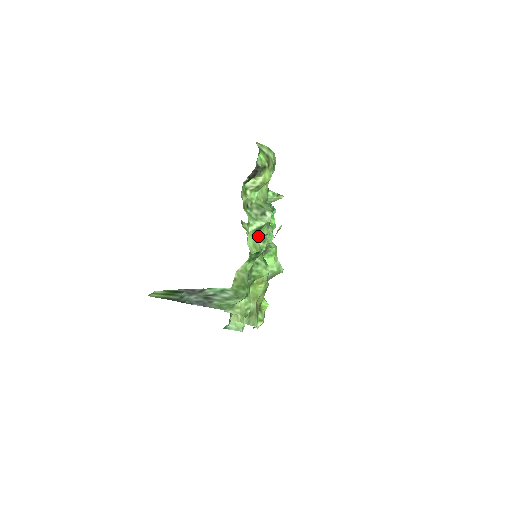
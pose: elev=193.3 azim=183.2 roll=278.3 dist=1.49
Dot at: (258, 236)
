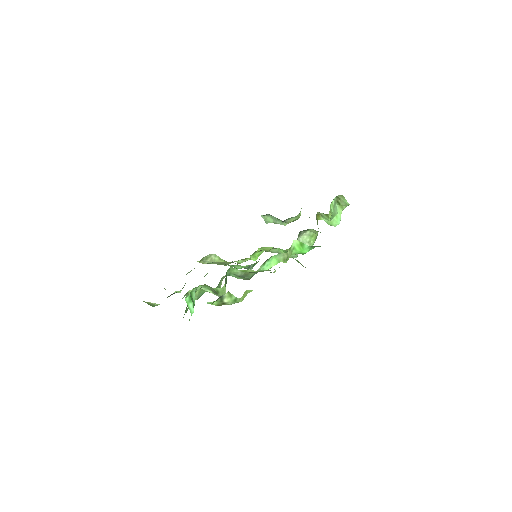
Dot at: occluded
